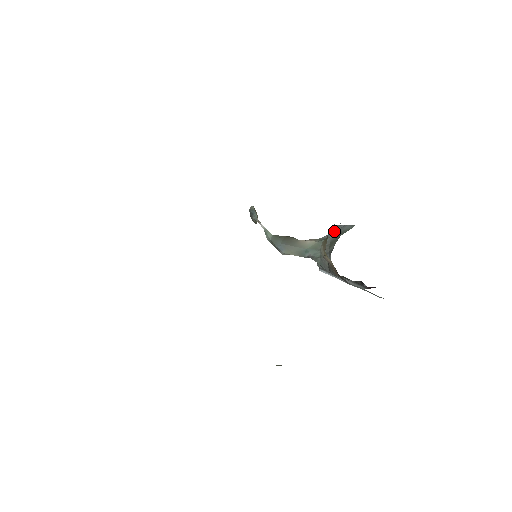
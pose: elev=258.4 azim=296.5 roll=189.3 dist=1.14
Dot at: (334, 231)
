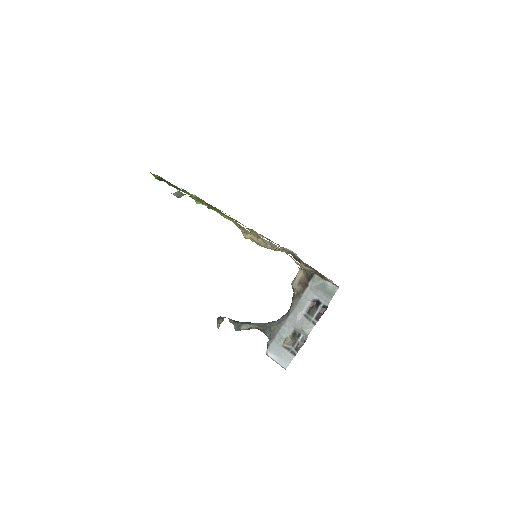
Dot at: occluded
